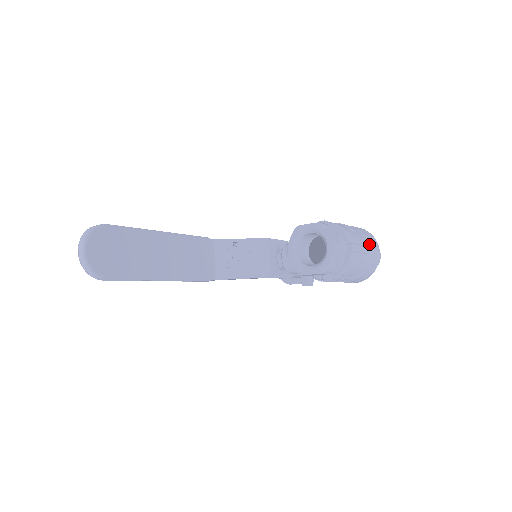
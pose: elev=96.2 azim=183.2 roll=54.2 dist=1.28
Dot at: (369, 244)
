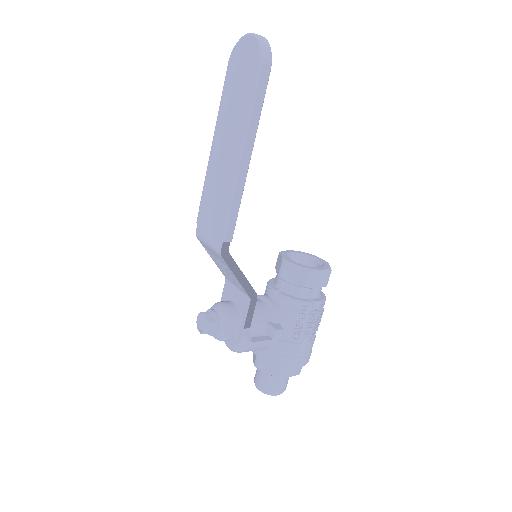
Dot at: occluded
